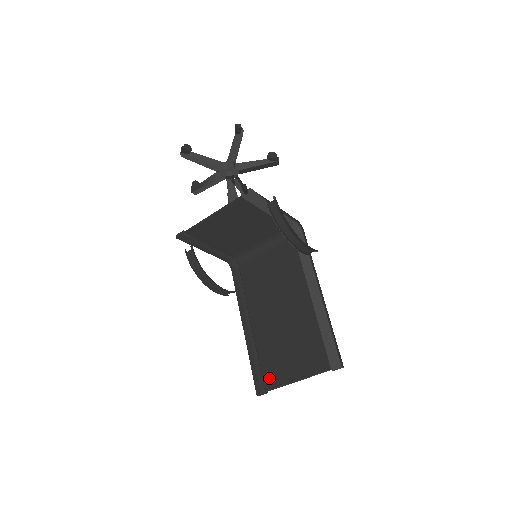
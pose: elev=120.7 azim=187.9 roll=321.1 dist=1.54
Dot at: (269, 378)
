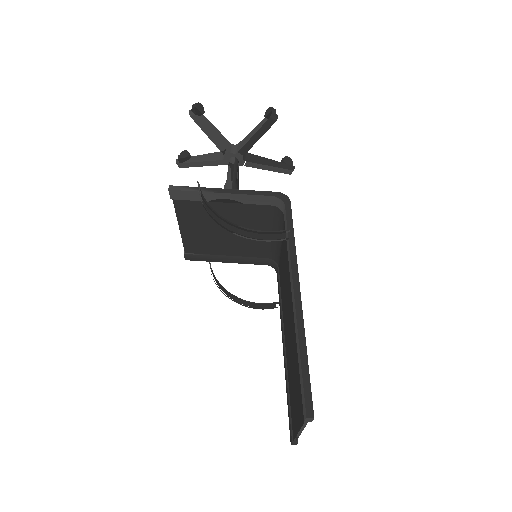
Dot at: (292, 422)
